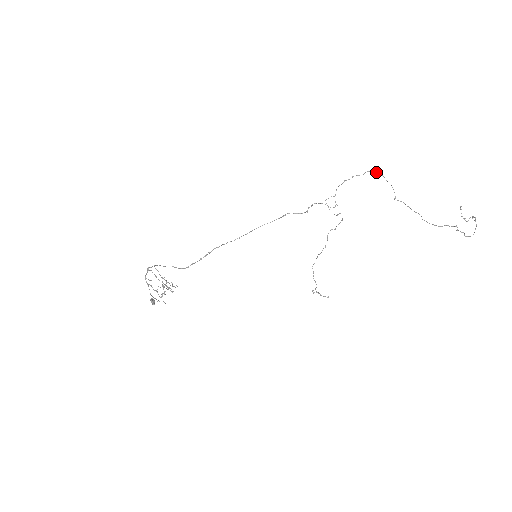
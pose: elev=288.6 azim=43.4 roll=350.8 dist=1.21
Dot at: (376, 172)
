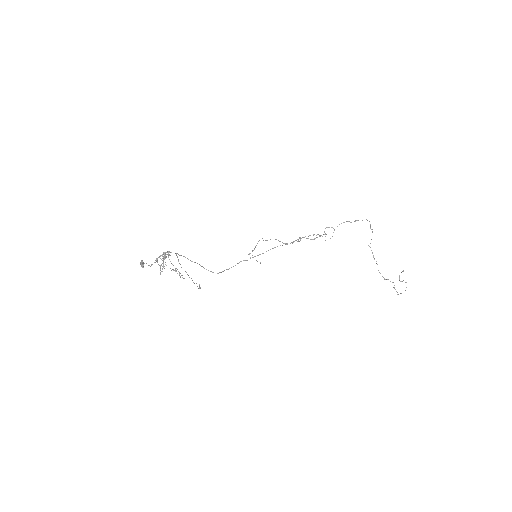
Dot at: occluded
